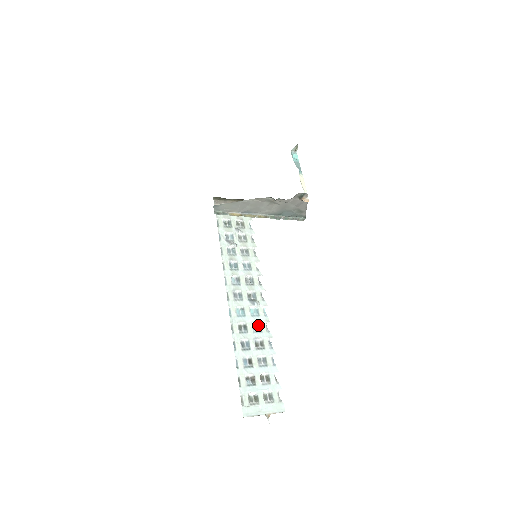
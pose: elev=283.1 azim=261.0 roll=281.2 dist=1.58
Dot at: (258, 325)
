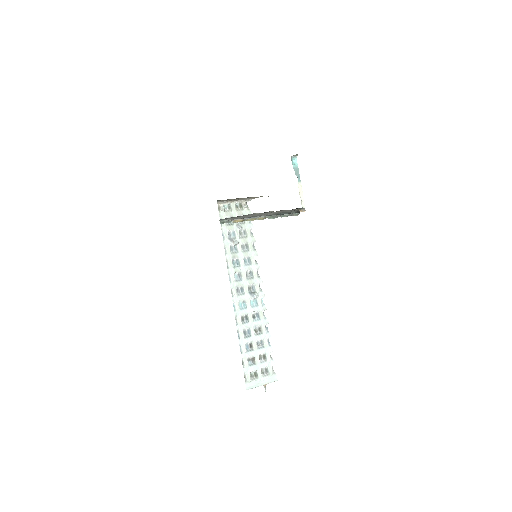
Dot at: (257, 314)
